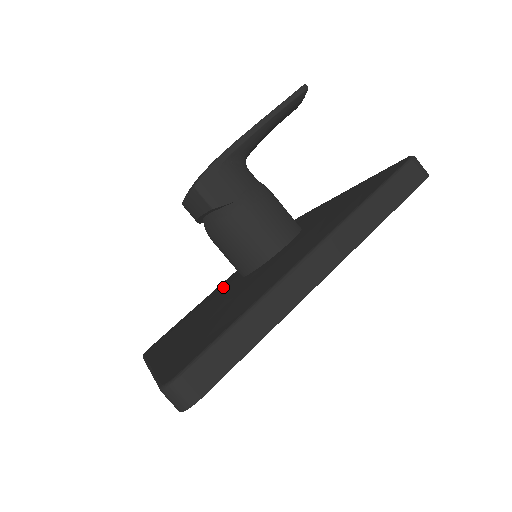
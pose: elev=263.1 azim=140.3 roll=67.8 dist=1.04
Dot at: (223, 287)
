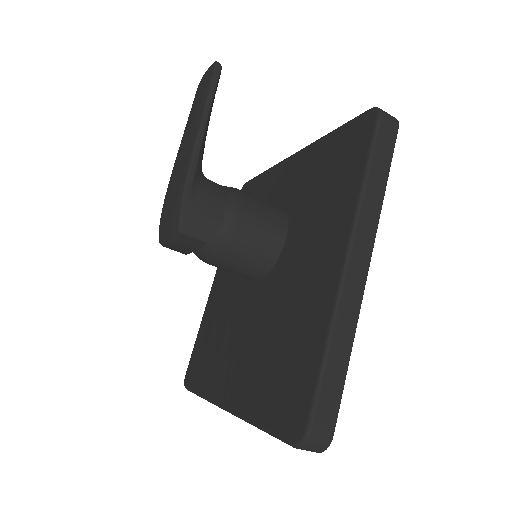
Dot at: (229, 292)
